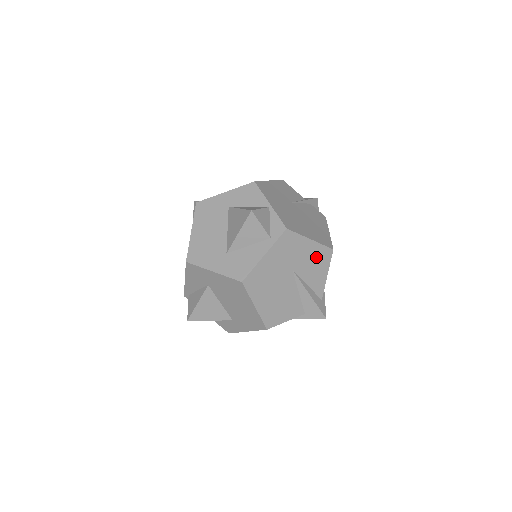
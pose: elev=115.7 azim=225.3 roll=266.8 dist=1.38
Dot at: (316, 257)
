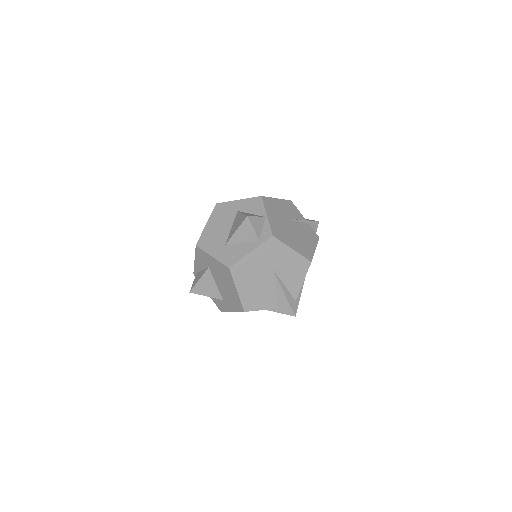
Dot at: (295, 264)
